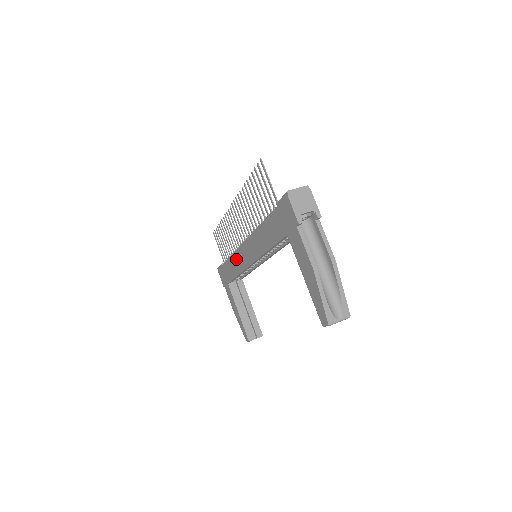
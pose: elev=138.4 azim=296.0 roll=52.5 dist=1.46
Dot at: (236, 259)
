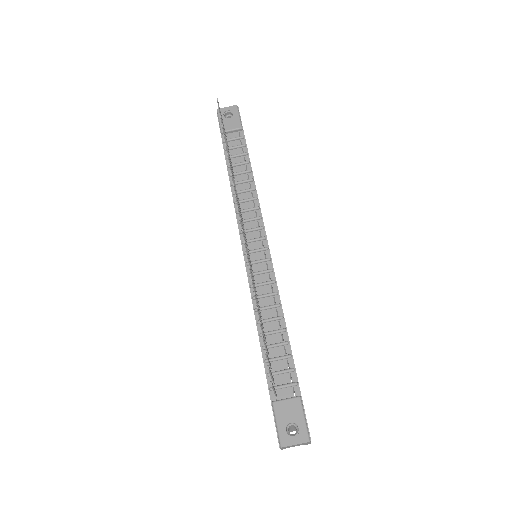
Dot at: occluded
